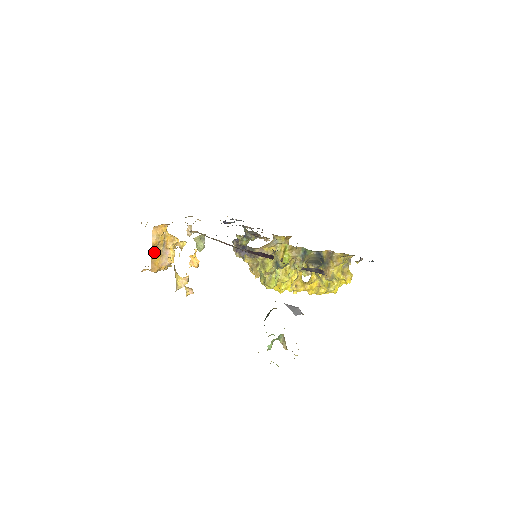
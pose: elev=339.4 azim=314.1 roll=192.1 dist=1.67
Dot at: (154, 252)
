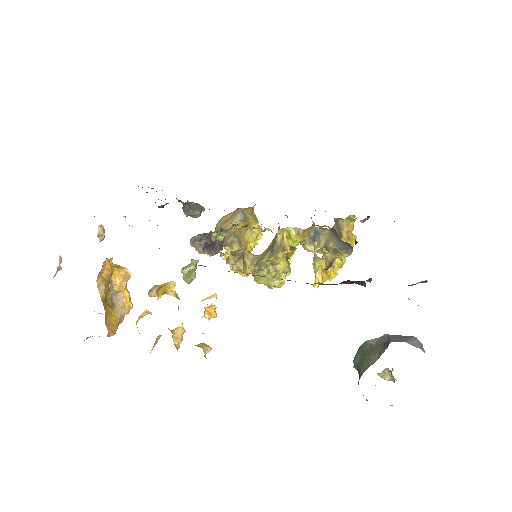
Dot at: (107, 309)
